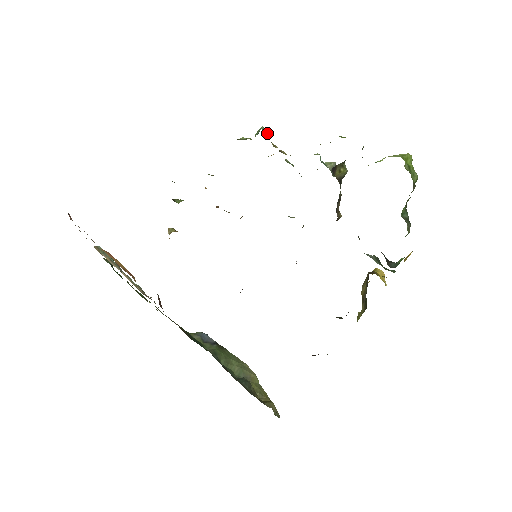
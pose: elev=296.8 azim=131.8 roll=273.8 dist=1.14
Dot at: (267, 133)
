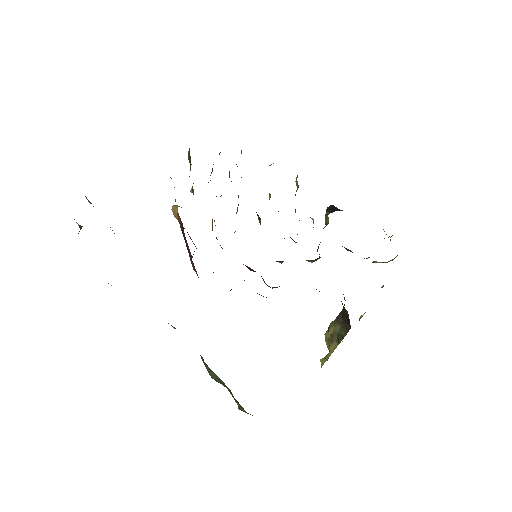
Dot at: occluded
